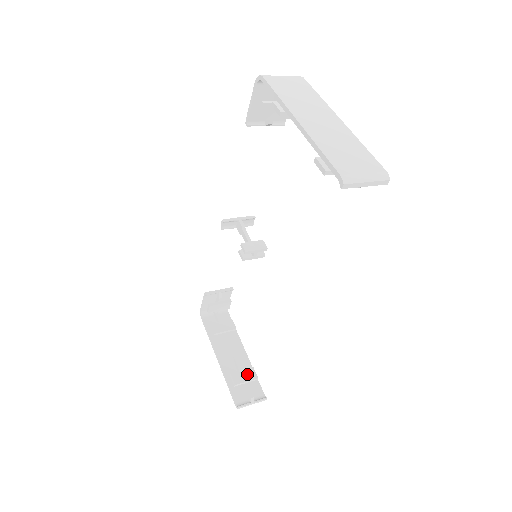
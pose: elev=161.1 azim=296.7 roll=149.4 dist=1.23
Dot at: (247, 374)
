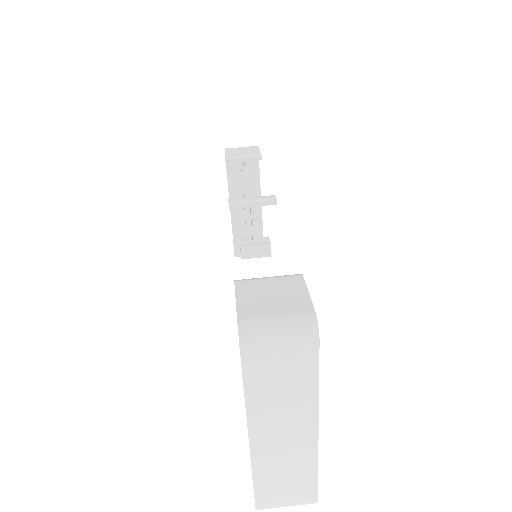
Dot at: (251, 235)
